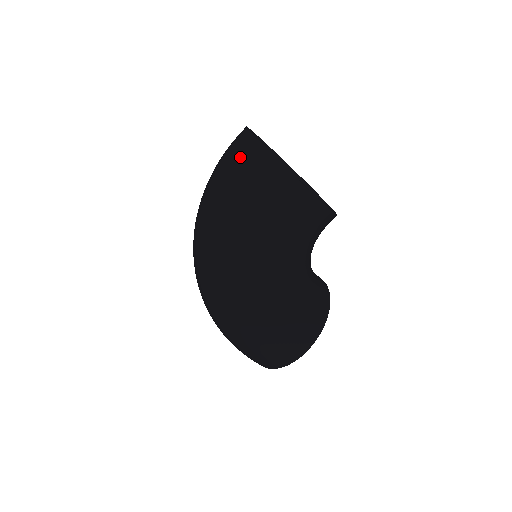
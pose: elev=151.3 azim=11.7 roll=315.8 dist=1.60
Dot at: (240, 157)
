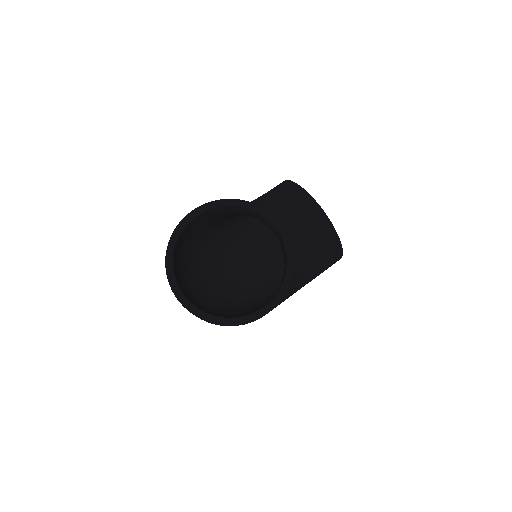
Dot at: occluded
